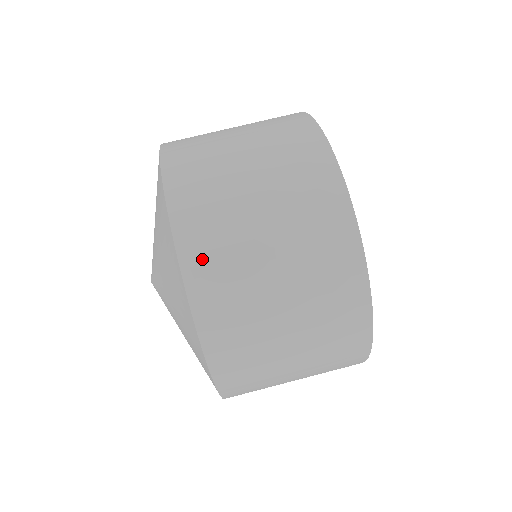
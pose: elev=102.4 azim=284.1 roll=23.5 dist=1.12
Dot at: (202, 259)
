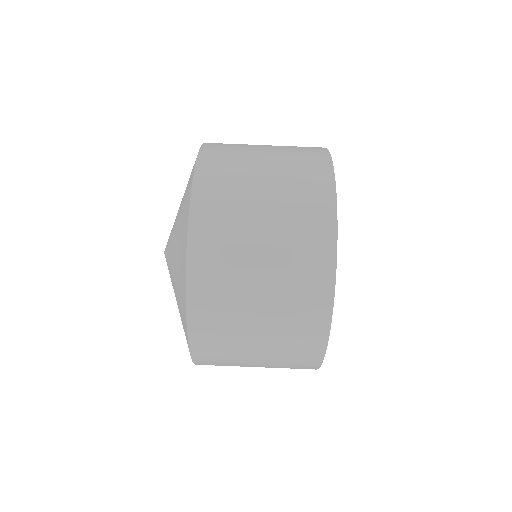
Dot at: (206, 343)
